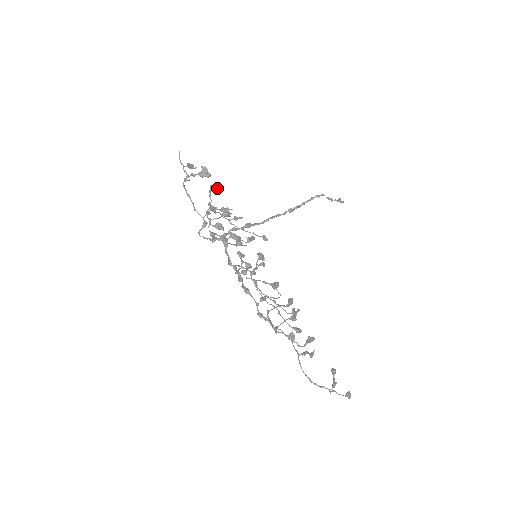
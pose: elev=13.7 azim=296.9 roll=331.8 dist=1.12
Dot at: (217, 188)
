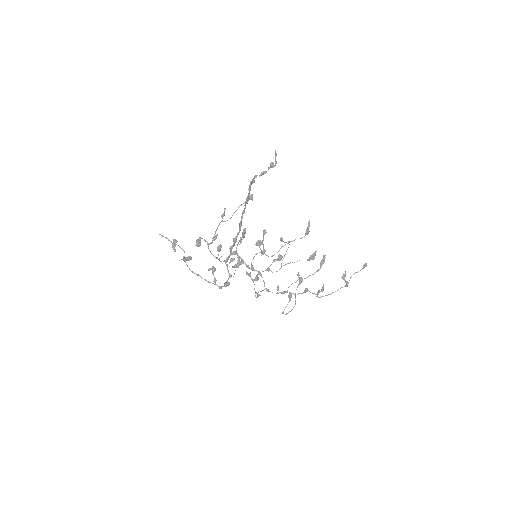
Dot at: (199, 243)
